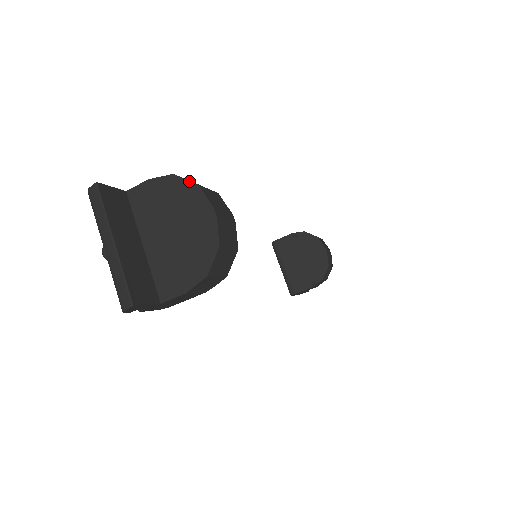
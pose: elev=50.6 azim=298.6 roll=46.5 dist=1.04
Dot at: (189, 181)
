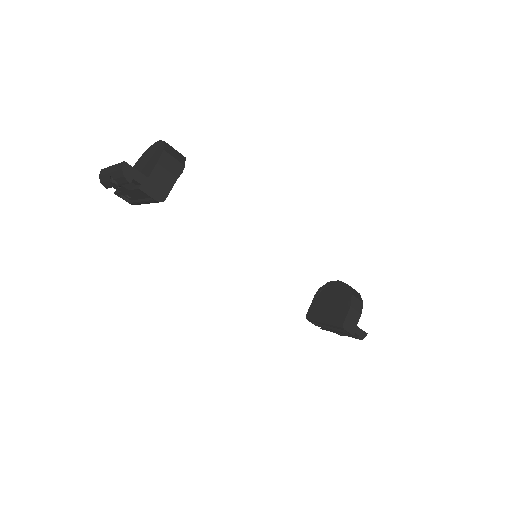
Dot at: (146, 151)
